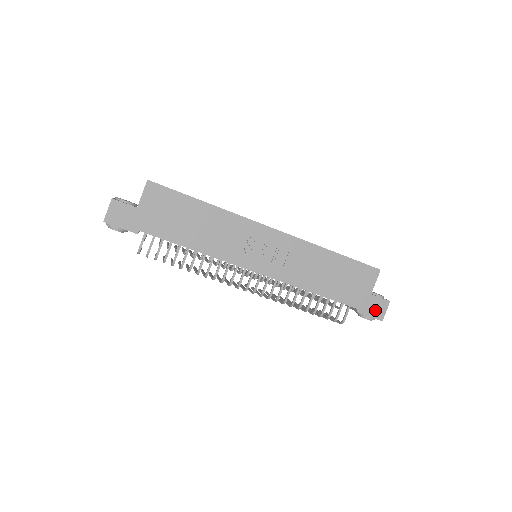
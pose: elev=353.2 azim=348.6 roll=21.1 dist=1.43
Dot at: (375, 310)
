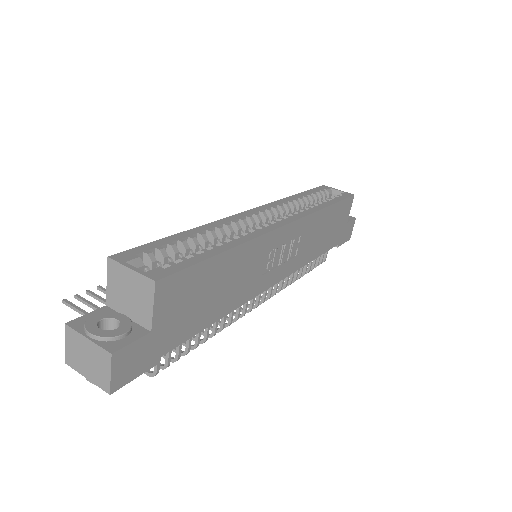
Dot at: (347, 234)
